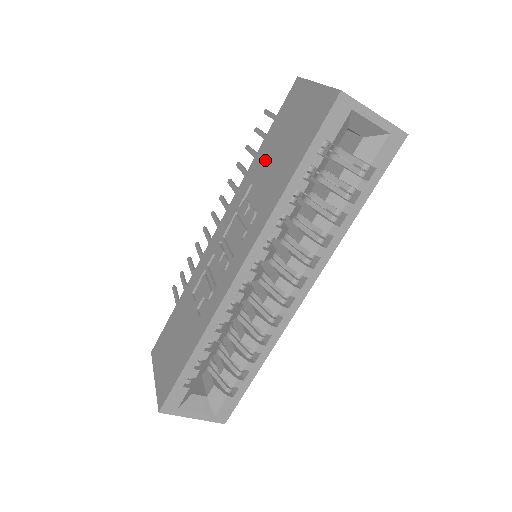
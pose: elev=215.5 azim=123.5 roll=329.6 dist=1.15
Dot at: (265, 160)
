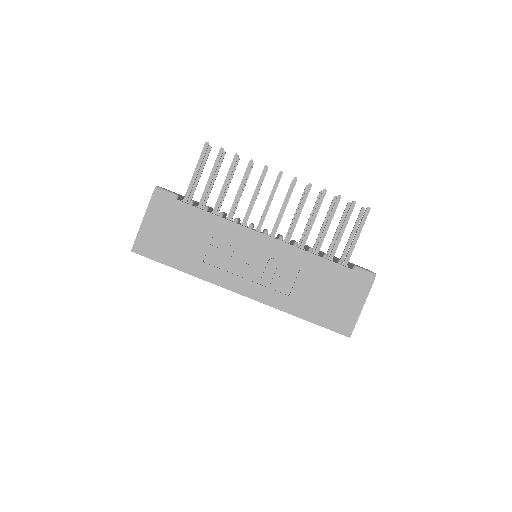
Dot at: (316, 276)
